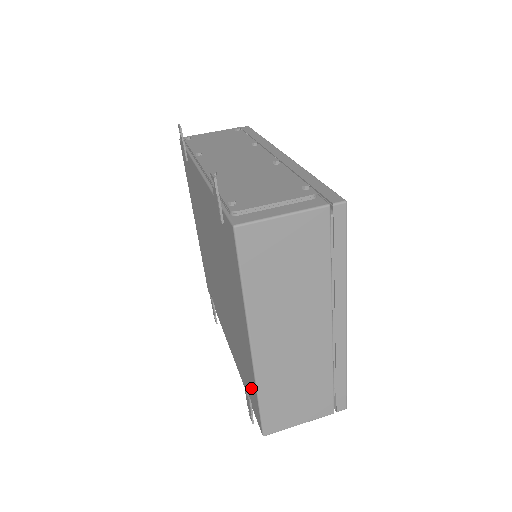
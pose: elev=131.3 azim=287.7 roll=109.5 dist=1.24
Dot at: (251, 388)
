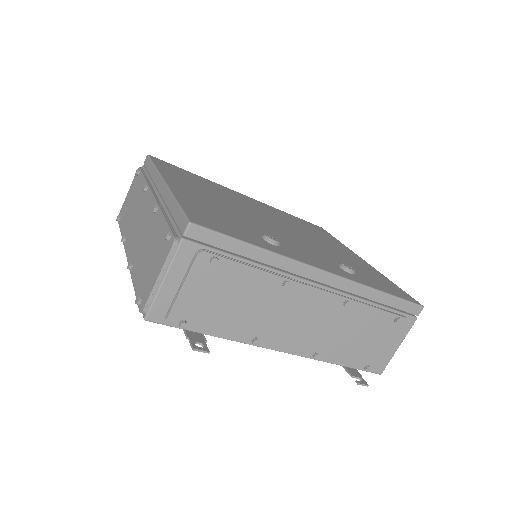
Dot at: occluded
